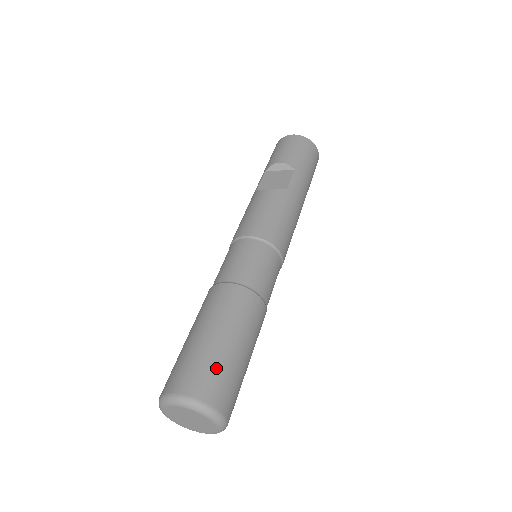
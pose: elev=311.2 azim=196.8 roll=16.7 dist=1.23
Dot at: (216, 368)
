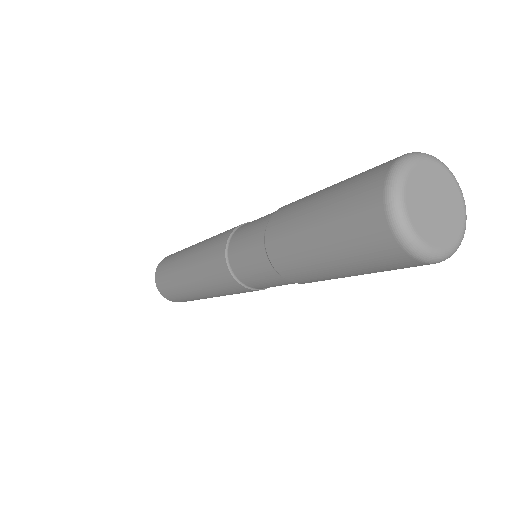
Dot at: occluded
